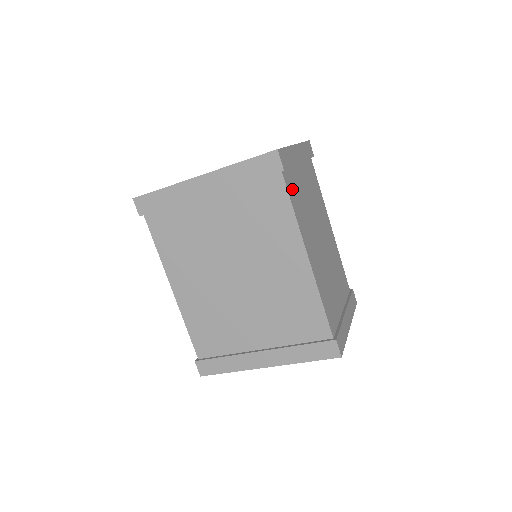
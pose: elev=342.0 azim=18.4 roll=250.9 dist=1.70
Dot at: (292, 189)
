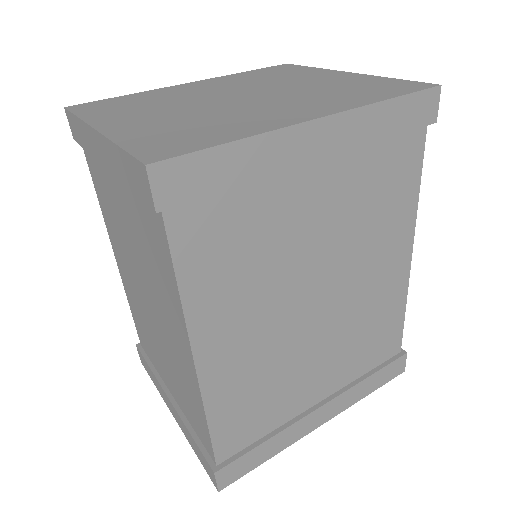
Dot at: occluded
